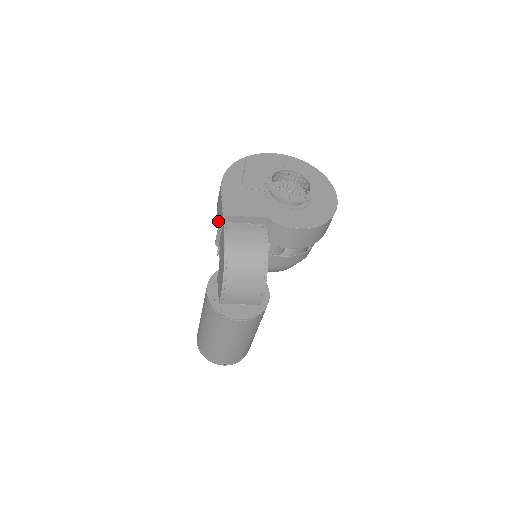
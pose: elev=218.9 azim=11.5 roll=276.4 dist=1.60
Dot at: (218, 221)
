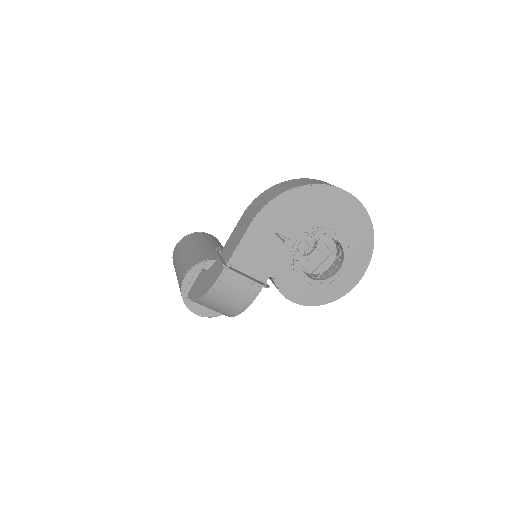
Dot at: (233, 235)
